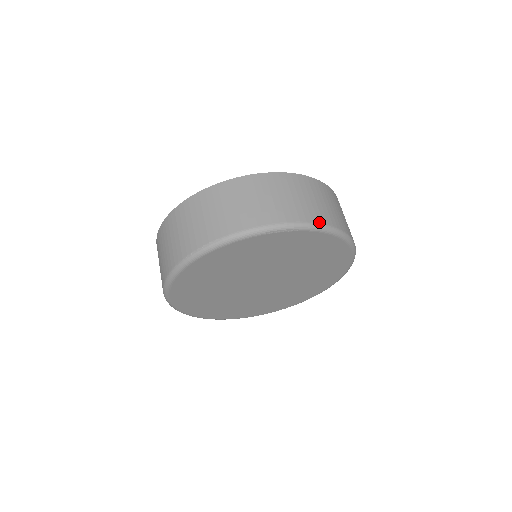
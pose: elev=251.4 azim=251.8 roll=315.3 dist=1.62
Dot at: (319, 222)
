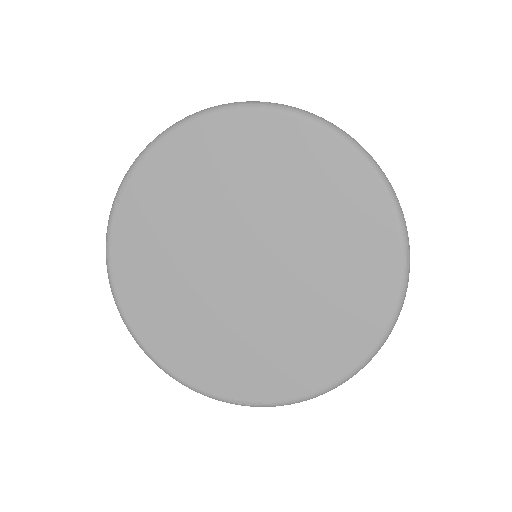
Dot at: occluded
